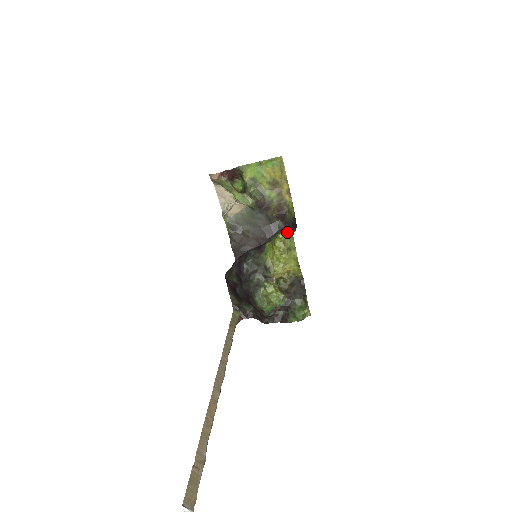
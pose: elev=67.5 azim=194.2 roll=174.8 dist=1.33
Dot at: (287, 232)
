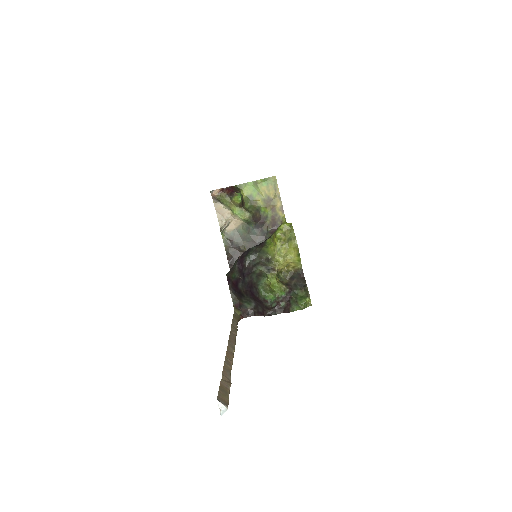
Dot at: (287, 224)
